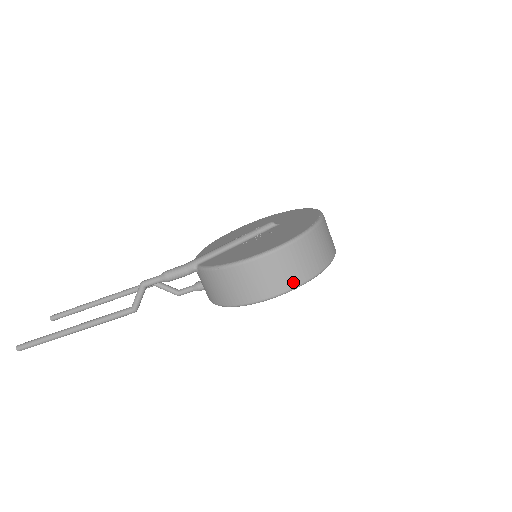
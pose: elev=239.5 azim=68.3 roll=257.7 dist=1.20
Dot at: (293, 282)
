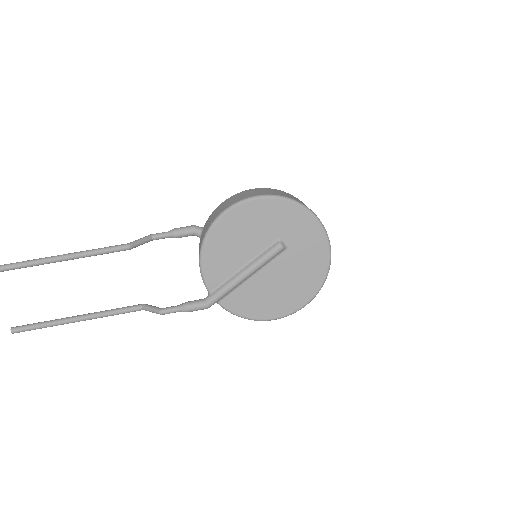
Dot at: (283, 195)
